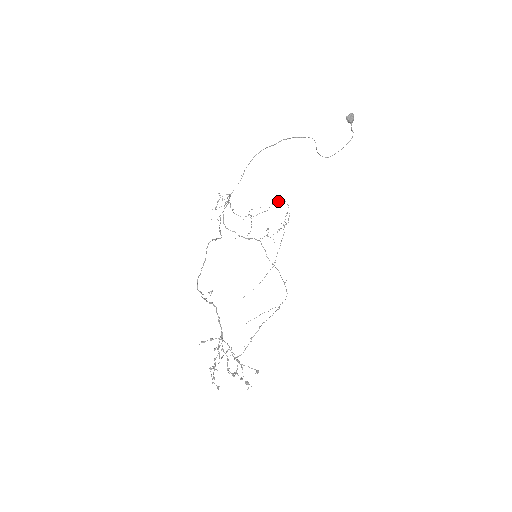
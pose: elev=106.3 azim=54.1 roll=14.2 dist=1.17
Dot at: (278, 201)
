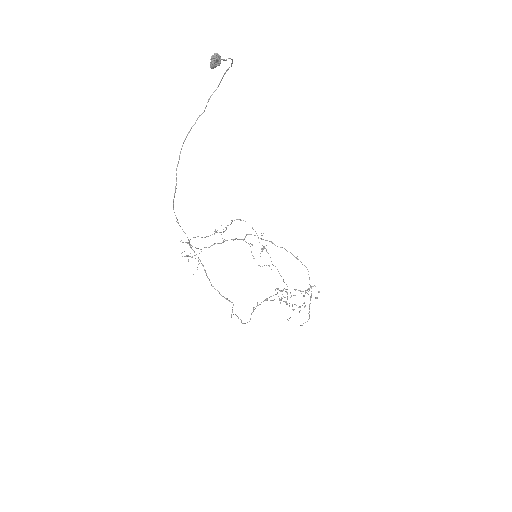
Dot at: occluded
